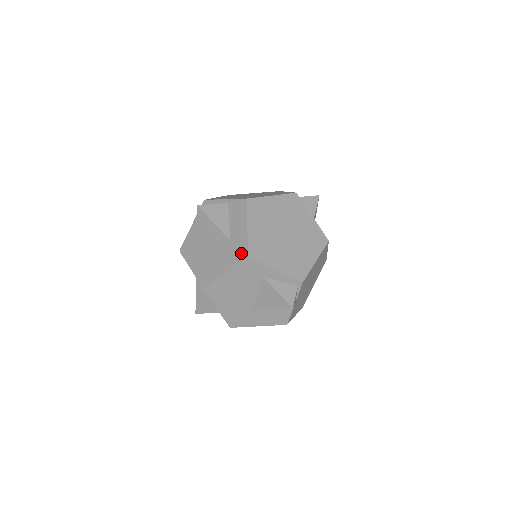
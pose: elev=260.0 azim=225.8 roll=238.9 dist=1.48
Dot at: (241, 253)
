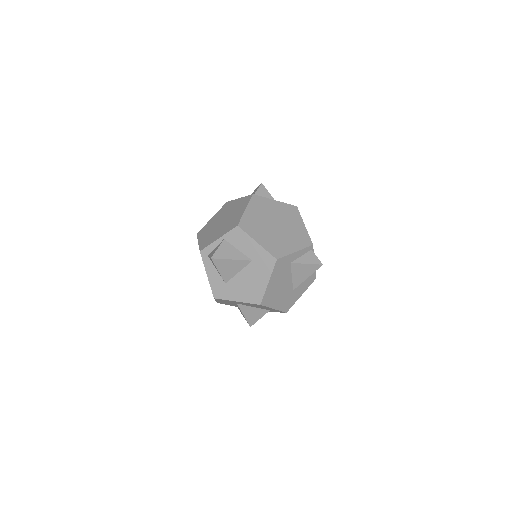
Dot at: (269, 261)
